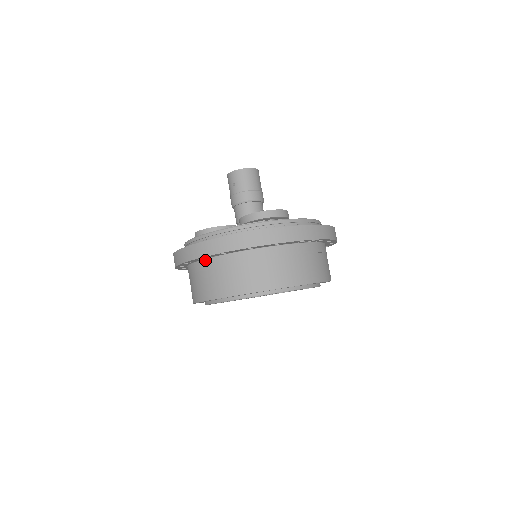
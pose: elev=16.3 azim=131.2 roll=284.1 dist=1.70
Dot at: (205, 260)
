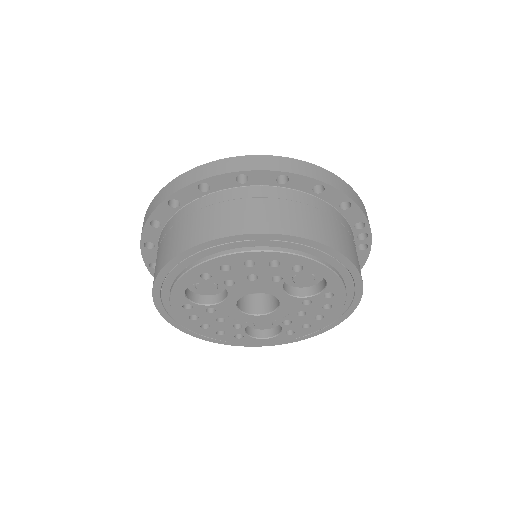
Dot at: (240, 188)
